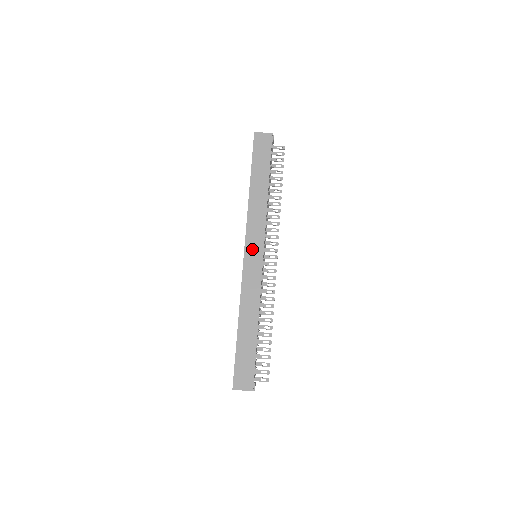
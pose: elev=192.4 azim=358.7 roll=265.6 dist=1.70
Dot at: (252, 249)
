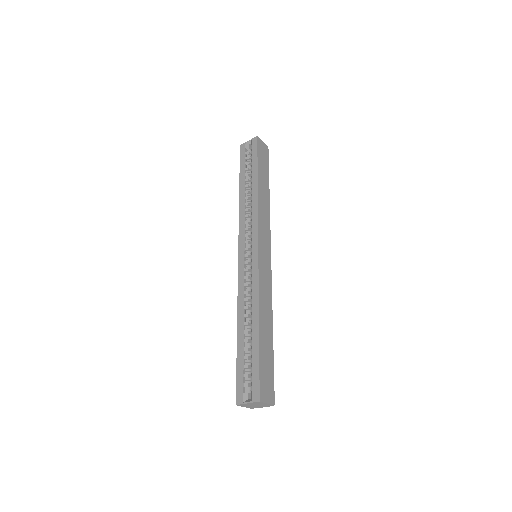
Dot at: (264, 246)
